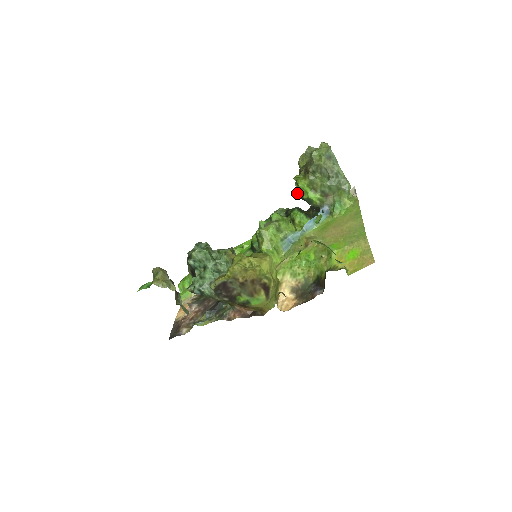
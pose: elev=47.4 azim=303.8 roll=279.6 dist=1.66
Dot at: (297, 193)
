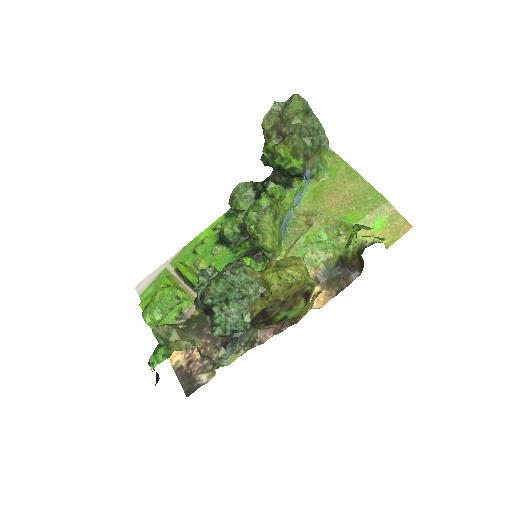
Dot at: (275, 164)
